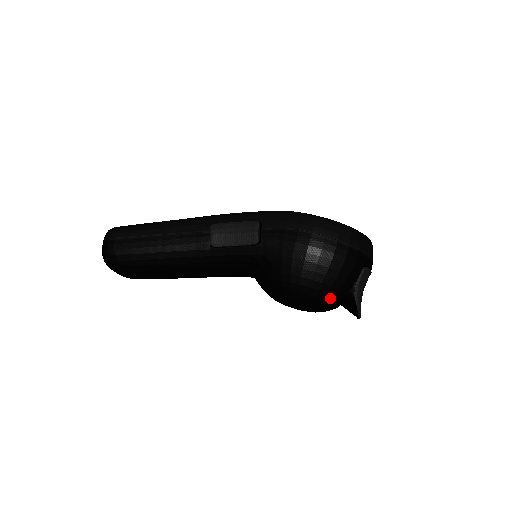
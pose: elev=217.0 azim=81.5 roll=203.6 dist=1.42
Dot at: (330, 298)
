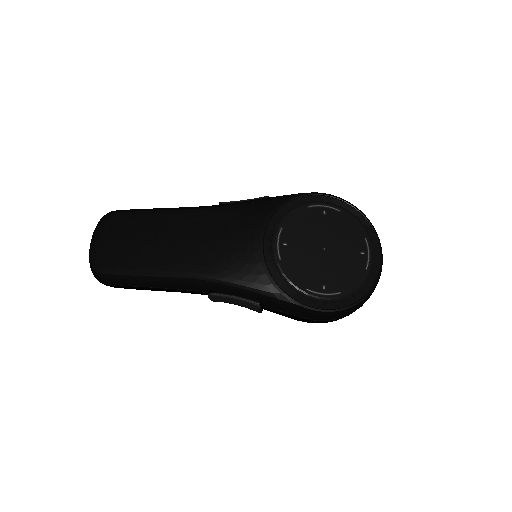
Dot at: occluded
